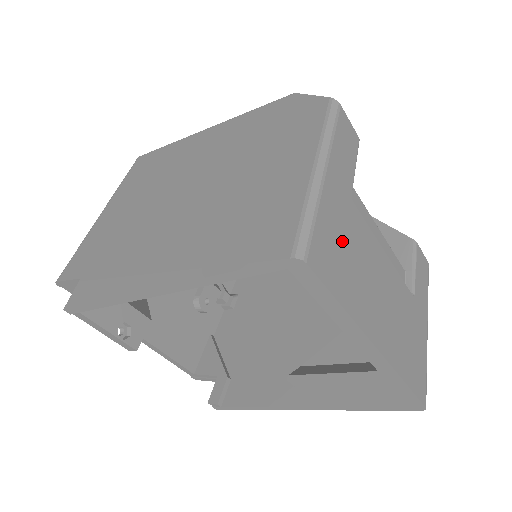
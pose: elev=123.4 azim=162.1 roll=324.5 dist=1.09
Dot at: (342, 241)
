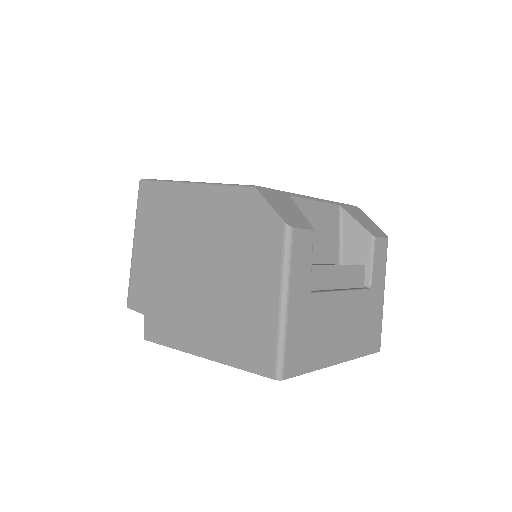
Dot at: (306, 333)
